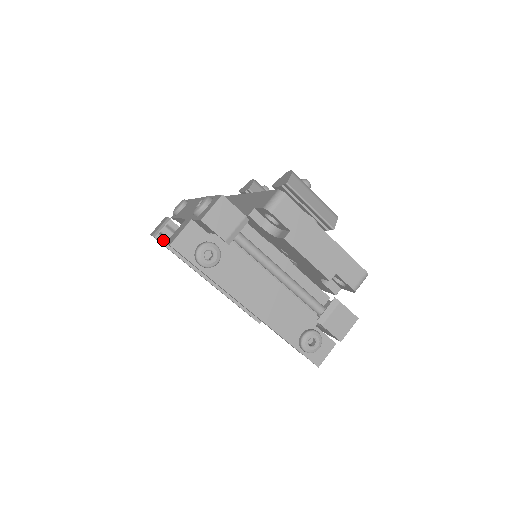
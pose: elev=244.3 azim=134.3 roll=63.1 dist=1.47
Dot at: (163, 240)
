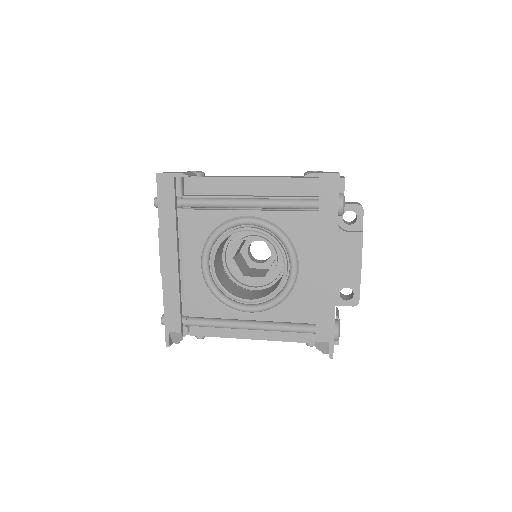
Dot at: occluded
